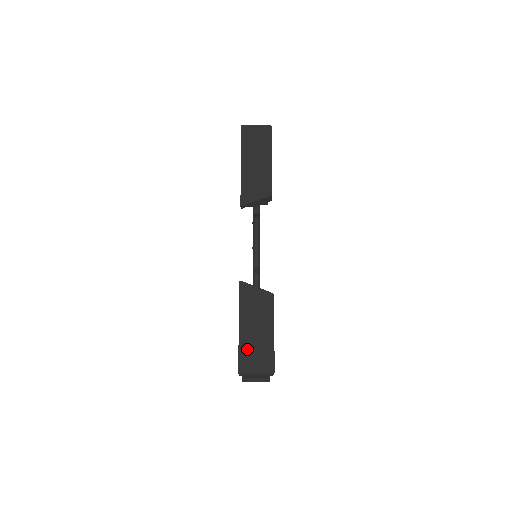
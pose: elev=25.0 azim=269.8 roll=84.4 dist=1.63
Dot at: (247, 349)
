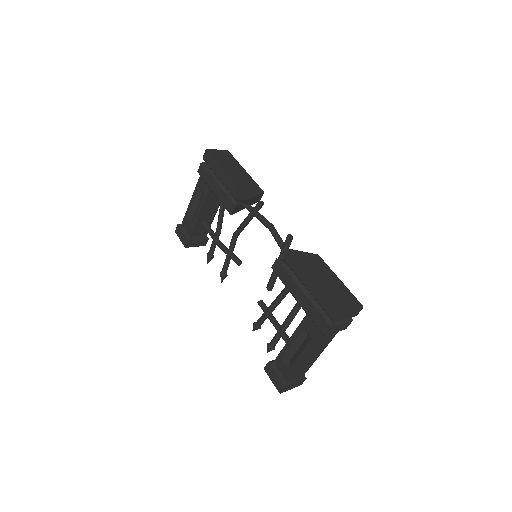
Dot at: (333, 295)
